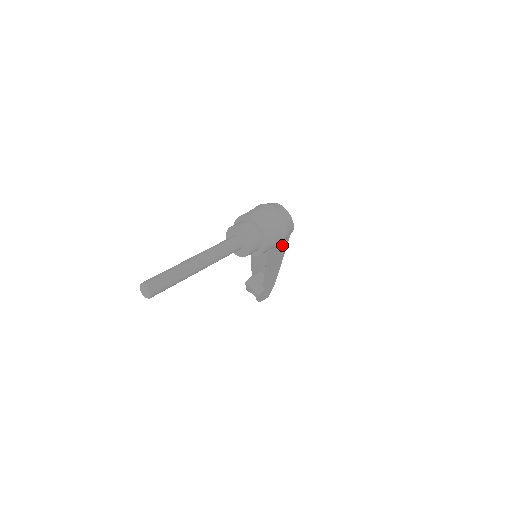
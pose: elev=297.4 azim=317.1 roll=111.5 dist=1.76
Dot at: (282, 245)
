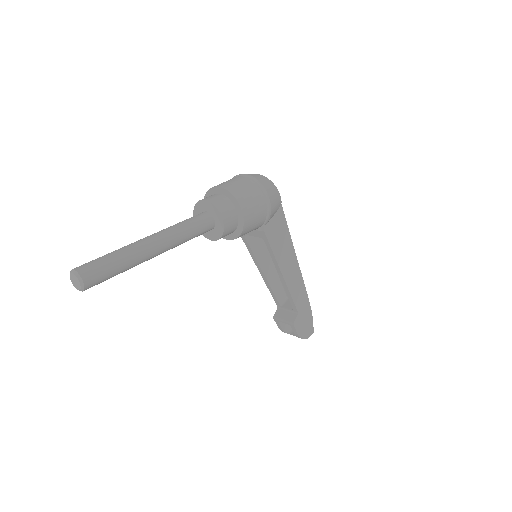
Dot at: (279, 226)
